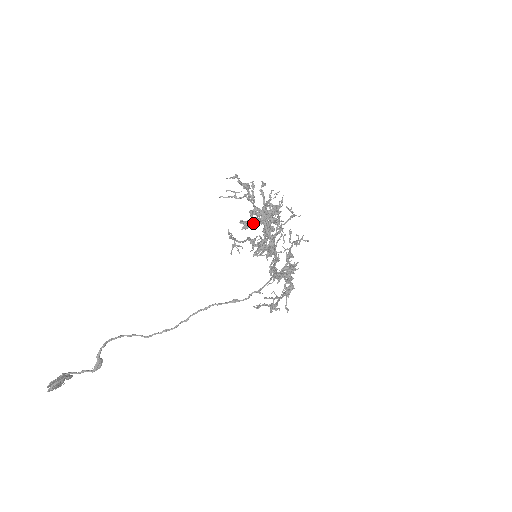
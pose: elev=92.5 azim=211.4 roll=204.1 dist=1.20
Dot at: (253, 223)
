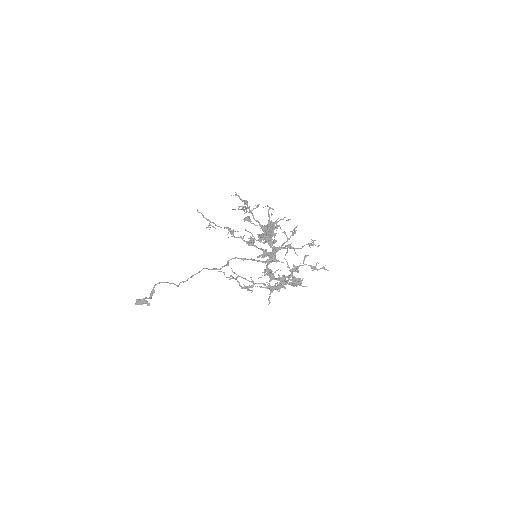
Dot at: (263, 236)
